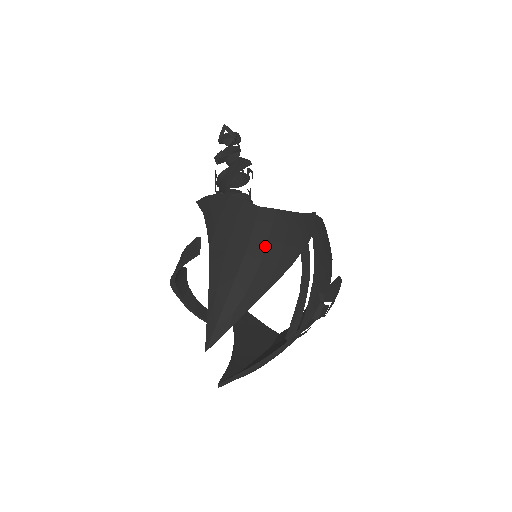
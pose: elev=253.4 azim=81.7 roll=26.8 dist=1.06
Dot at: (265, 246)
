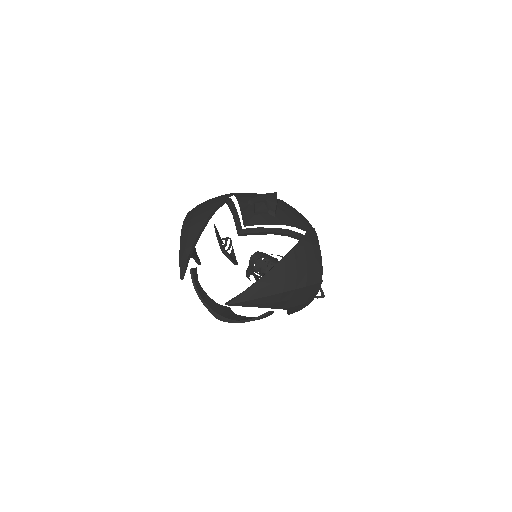
Dot at: (192, 215)
